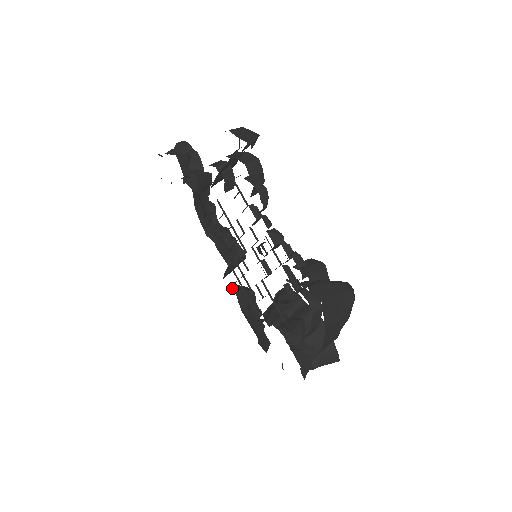
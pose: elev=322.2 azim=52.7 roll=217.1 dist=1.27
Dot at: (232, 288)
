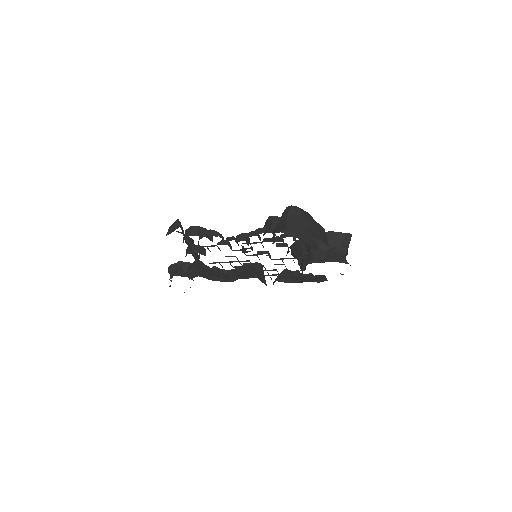
Dot at: (274, 282)
